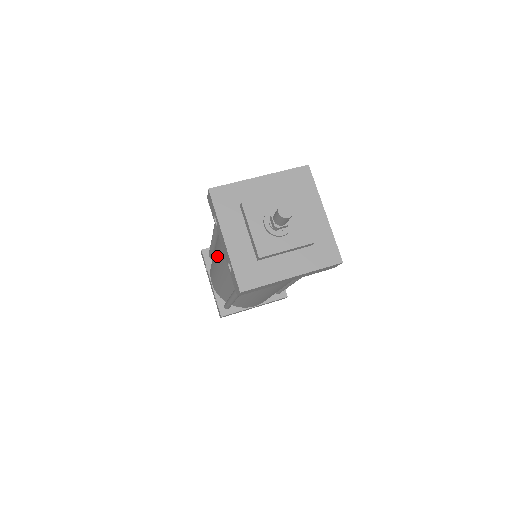
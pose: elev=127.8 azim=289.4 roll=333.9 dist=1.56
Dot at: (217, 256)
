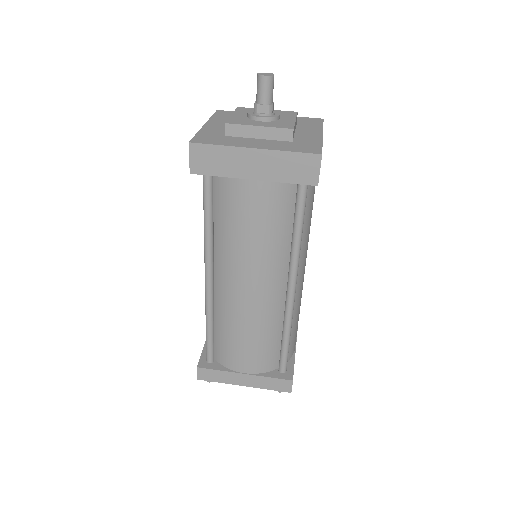
Dot at: occluded
